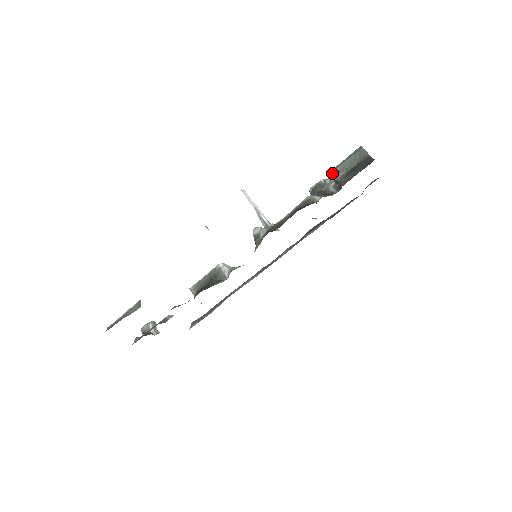
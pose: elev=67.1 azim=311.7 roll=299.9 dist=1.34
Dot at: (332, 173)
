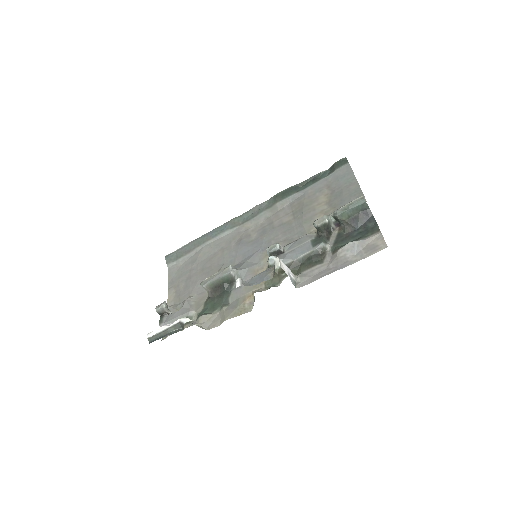
Dot at: (336, 216)
